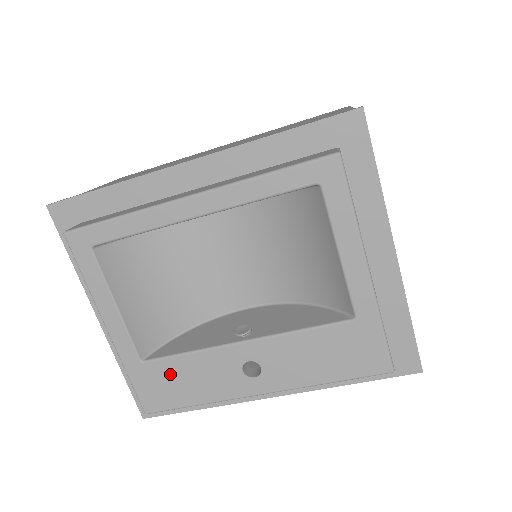
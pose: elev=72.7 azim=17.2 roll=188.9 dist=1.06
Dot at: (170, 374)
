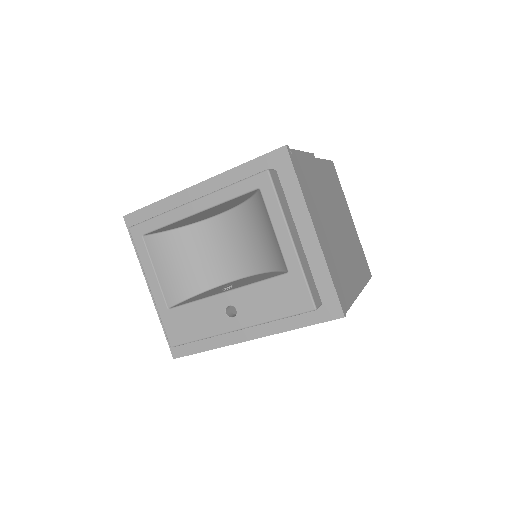
Dot at: (184, 317)
